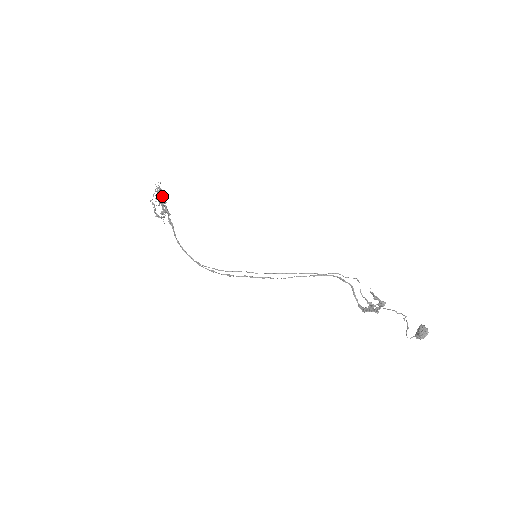
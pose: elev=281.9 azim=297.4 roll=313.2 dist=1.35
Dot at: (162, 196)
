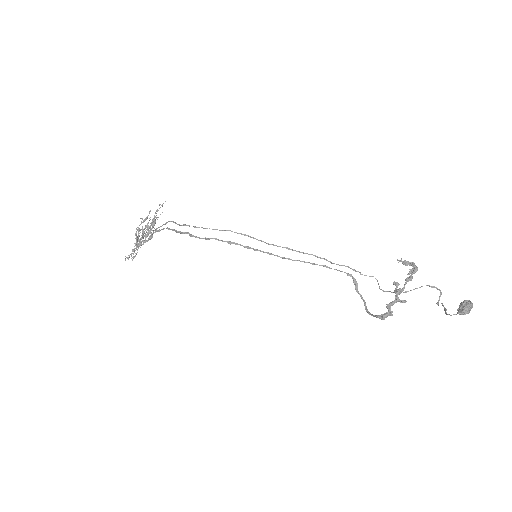
Dot at: occluded
